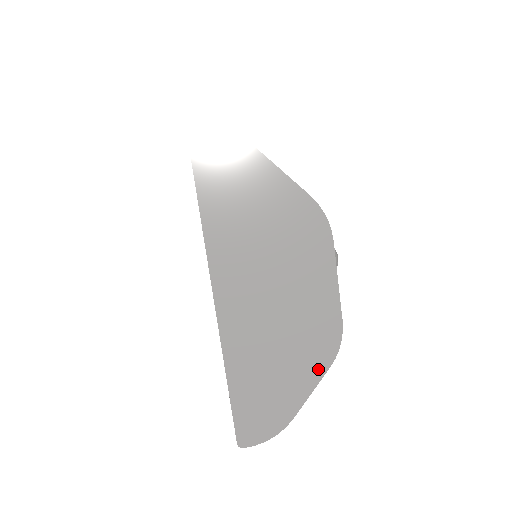
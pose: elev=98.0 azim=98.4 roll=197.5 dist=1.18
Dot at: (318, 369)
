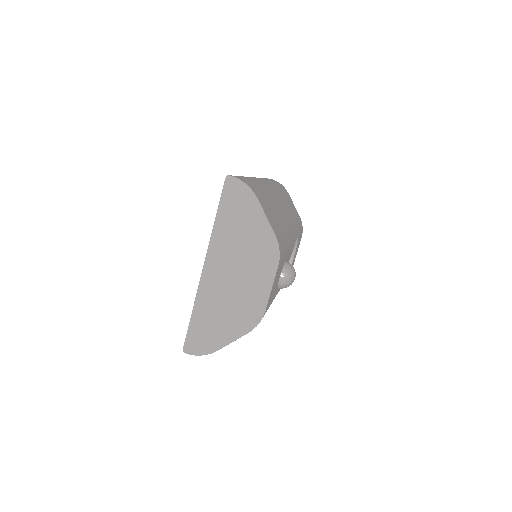
Dot at: (241, 331)
